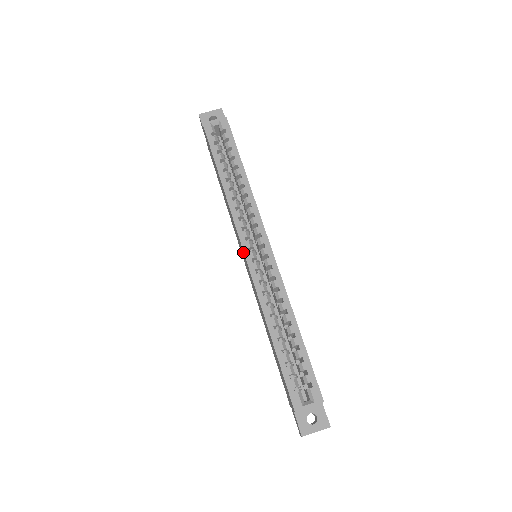
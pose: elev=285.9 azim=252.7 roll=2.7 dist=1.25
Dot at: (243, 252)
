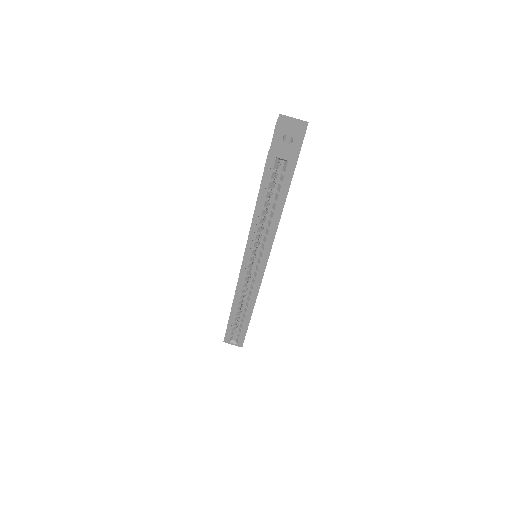
Dot at: (241, 265)
